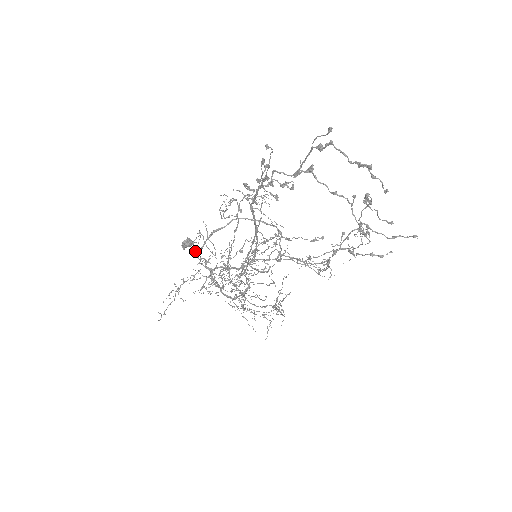
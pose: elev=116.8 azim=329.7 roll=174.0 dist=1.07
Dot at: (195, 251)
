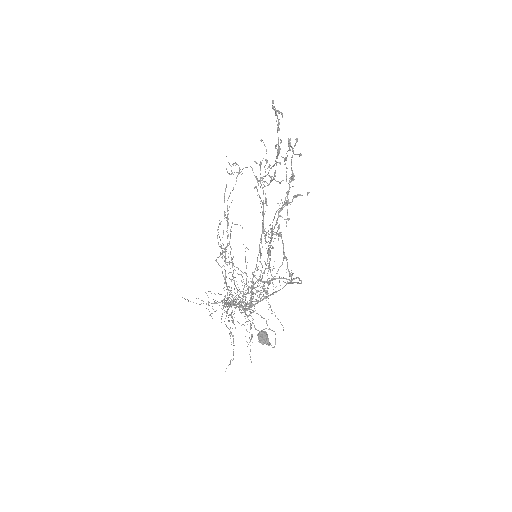
Dot at: (259, 331)
